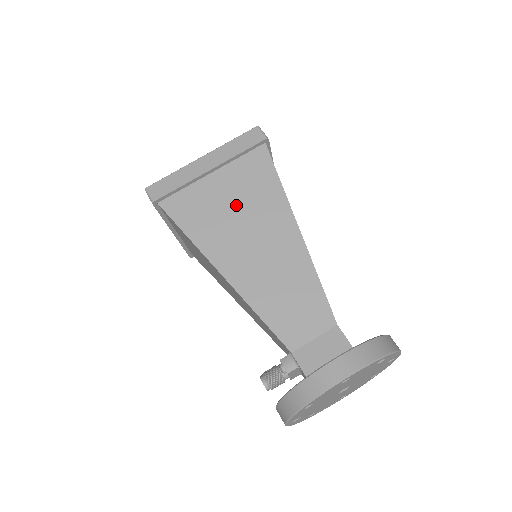
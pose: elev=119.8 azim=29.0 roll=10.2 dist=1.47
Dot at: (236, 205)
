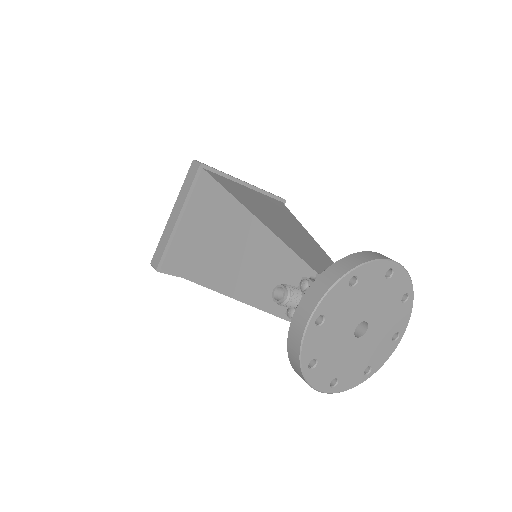
Dot at: (264, 204)
